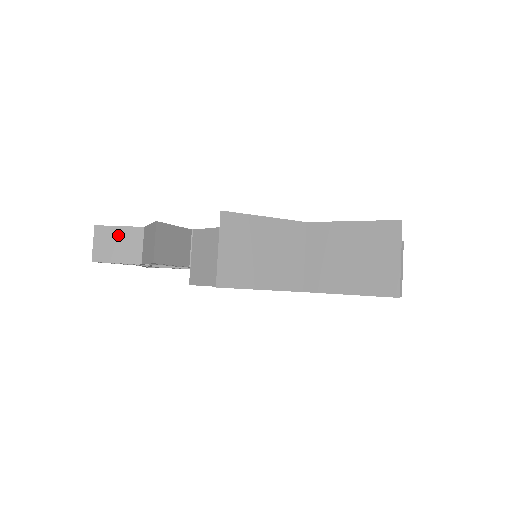
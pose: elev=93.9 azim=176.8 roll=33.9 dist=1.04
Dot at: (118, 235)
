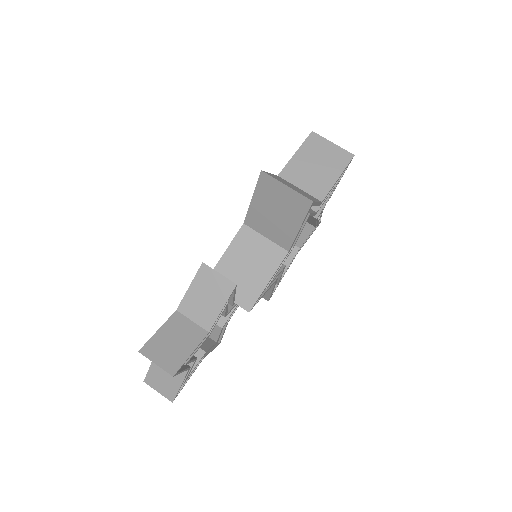
Dot at: (166, 336)
